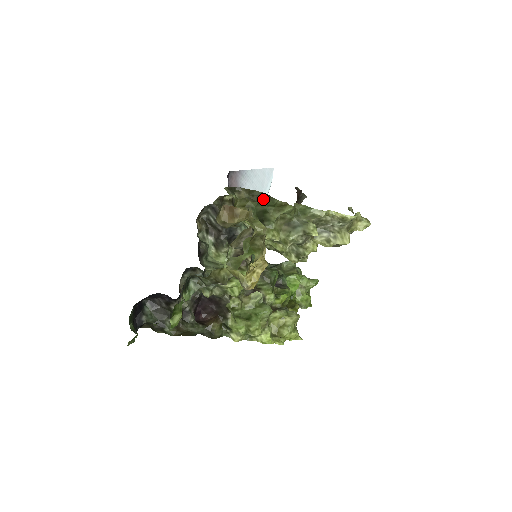
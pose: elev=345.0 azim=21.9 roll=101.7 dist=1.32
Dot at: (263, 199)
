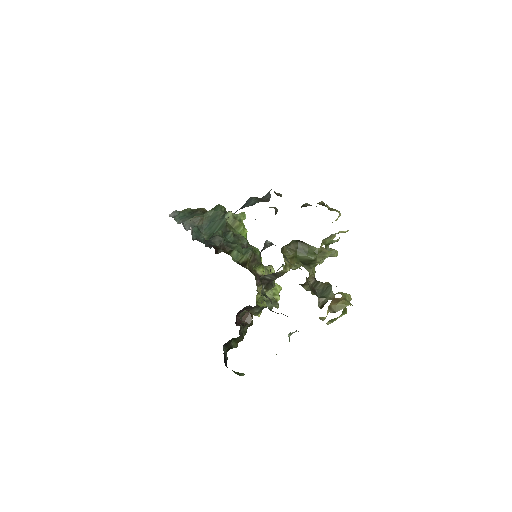
Dot at: (301, 247)
